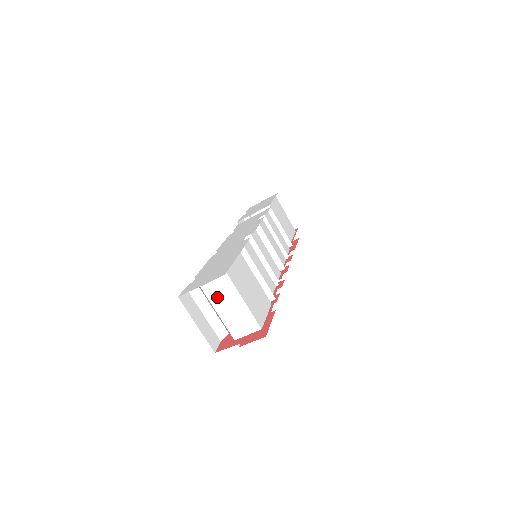
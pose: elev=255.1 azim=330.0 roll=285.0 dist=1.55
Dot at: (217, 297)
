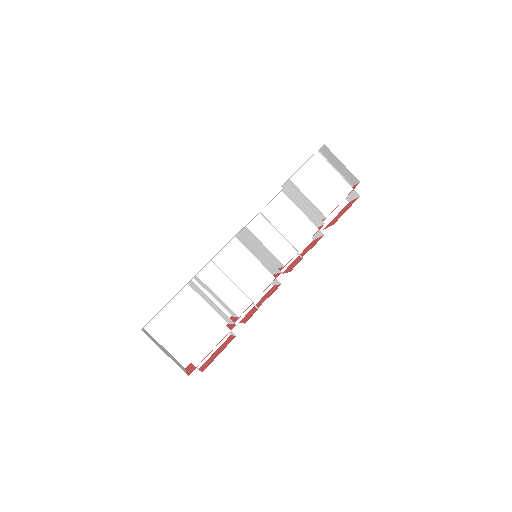
Dot at: occluded
